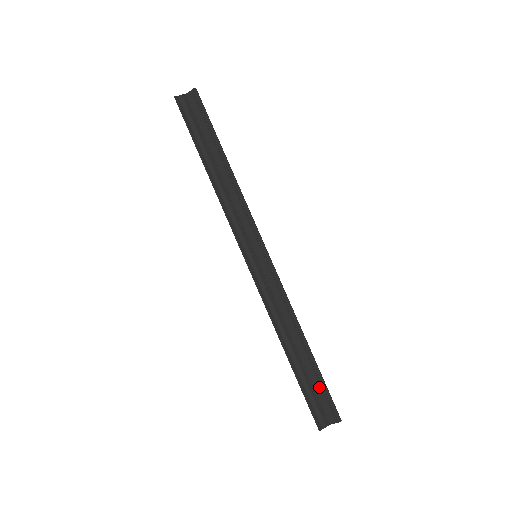
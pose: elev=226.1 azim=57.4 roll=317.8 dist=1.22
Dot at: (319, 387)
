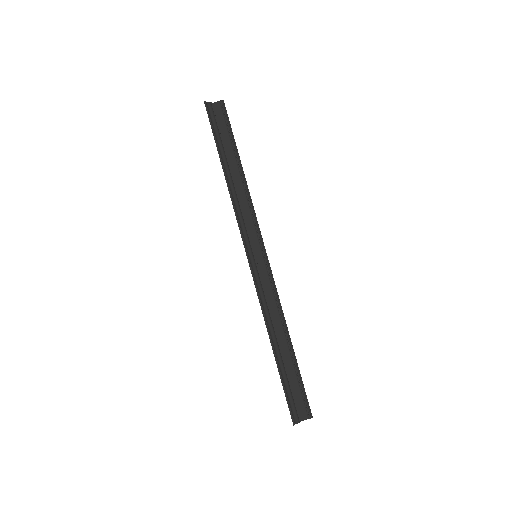
Dot at: (297, 384)
